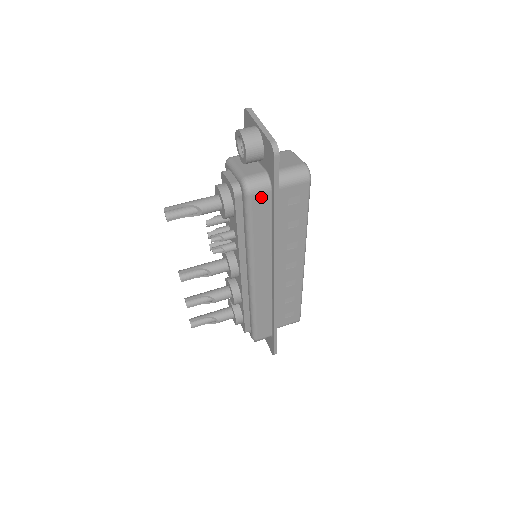
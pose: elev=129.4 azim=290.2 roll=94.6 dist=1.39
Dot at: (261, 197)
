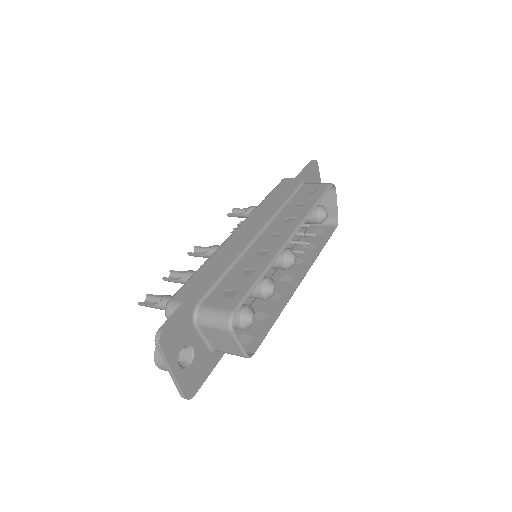
Dot at: (290, 181)
